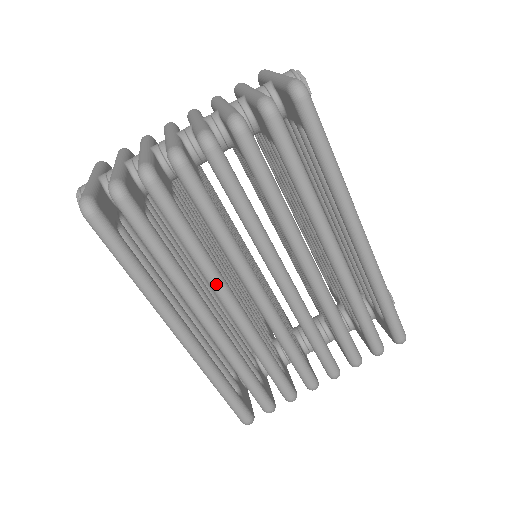
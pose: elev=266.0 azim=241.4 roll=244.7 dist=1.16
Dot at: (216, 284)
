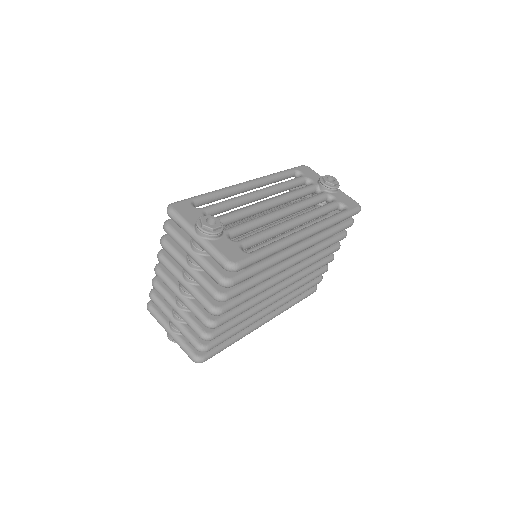
Dot at: (264, 308)
